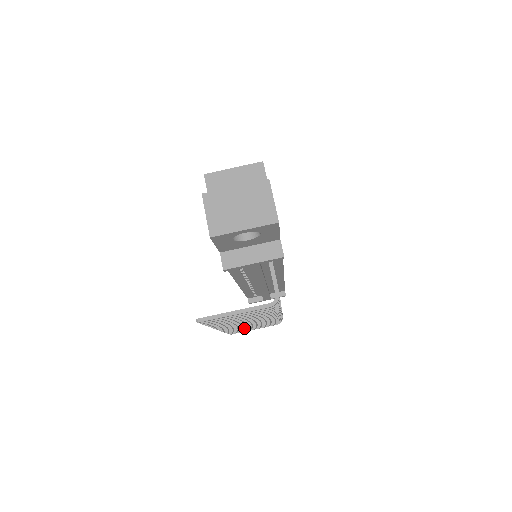
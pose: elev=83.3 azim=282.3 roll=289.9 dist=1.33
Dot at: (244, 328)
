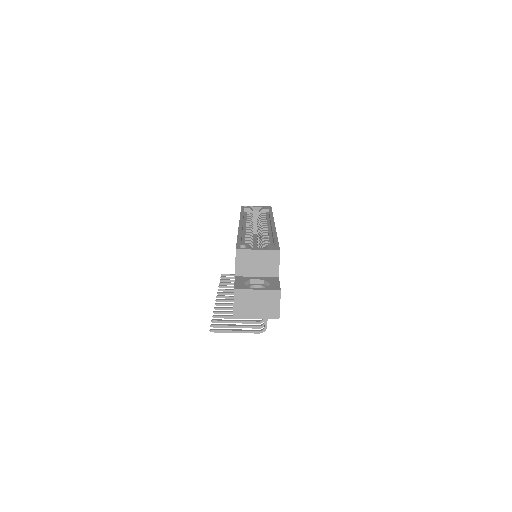
Dot at: occluded
